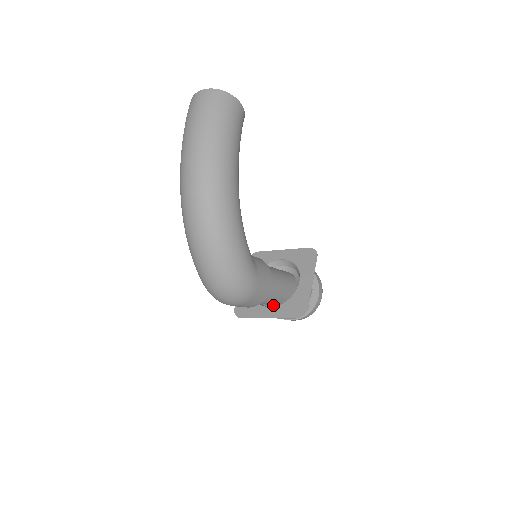
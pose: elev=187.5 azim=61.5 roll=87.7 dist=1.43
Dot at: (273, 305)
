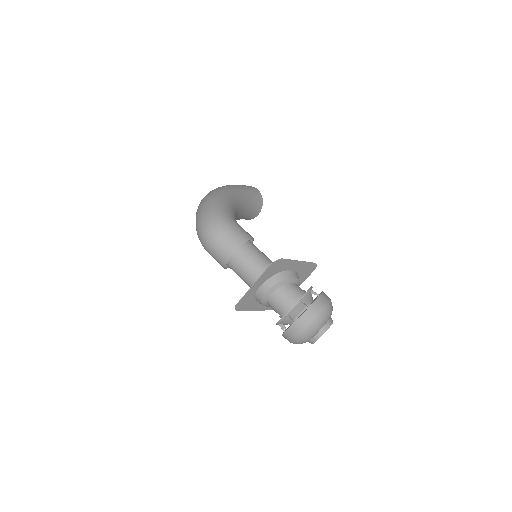
Dot at: (267, 291)
